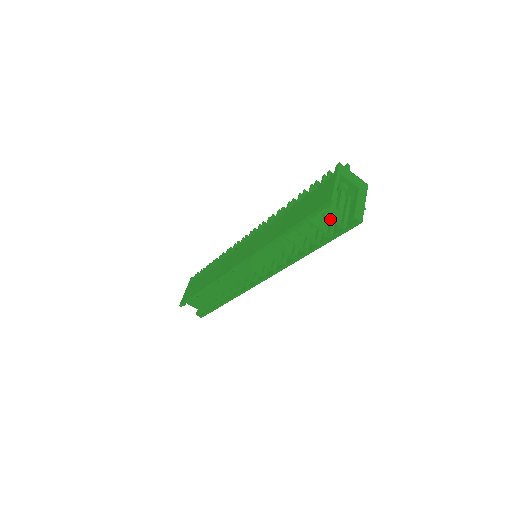
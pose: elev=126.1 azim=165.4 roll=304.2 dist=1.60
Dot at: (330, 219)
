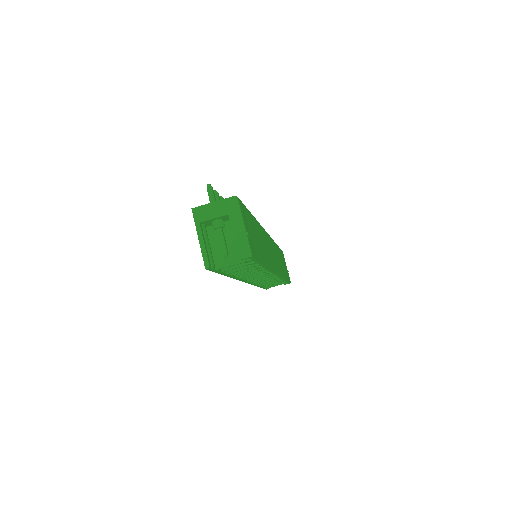
Dot at: (230, 266)
